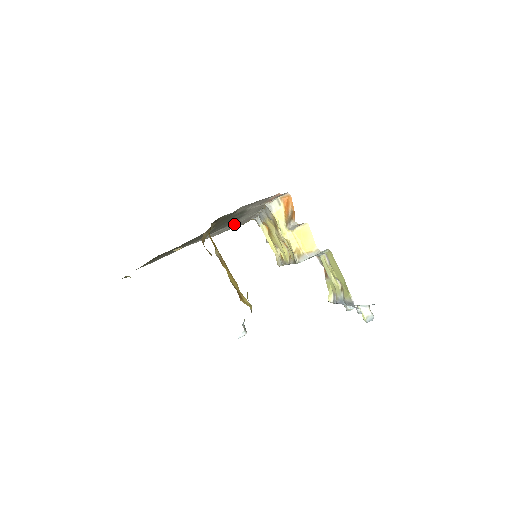
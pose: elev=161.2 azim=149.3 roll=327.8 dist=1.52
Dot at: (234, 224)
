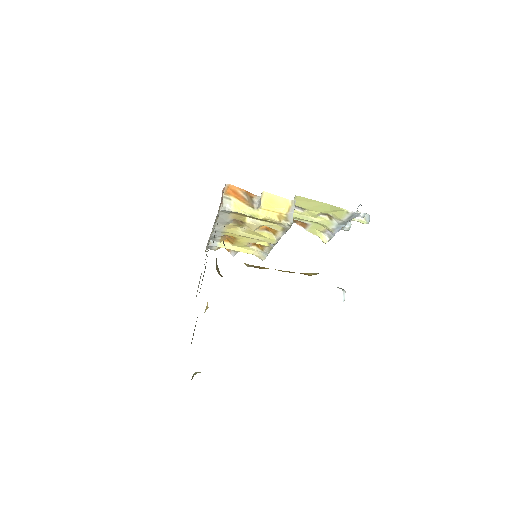
Dot at: occluded
